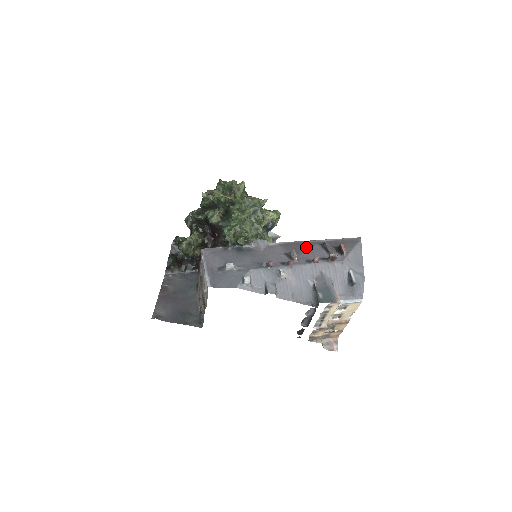
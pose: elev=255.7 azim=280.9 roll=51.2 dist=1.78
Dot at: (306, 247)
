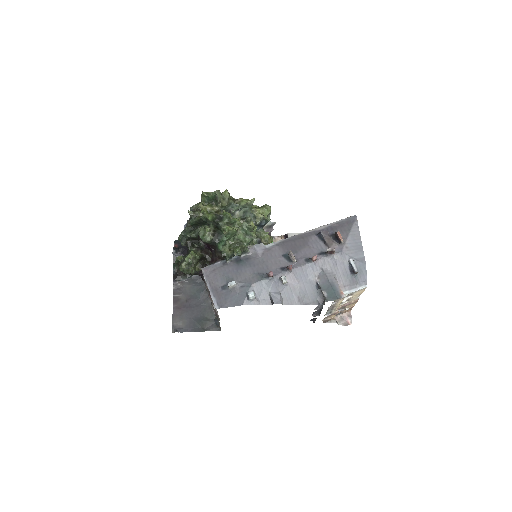
Dot at: (303, 242)
